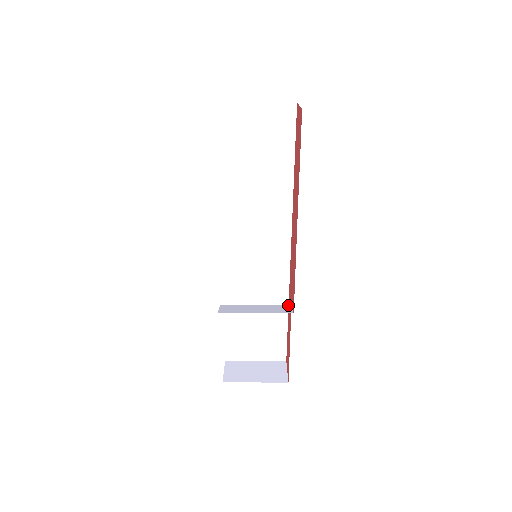
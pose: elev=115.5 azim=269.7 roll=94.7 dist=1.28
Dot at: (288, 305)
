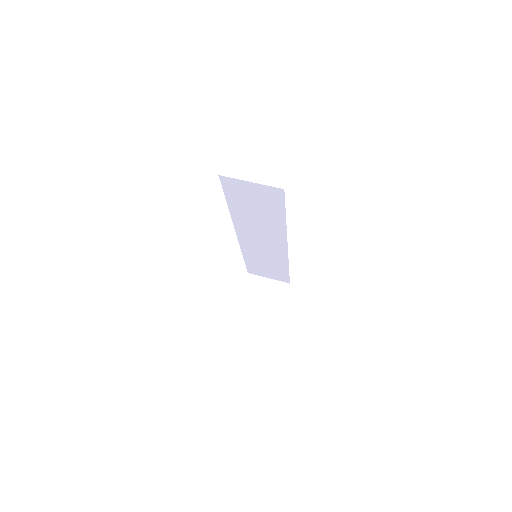
Dot at: (279, 282)
